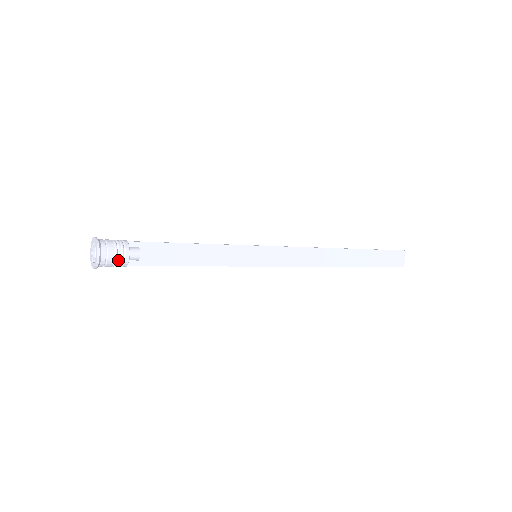
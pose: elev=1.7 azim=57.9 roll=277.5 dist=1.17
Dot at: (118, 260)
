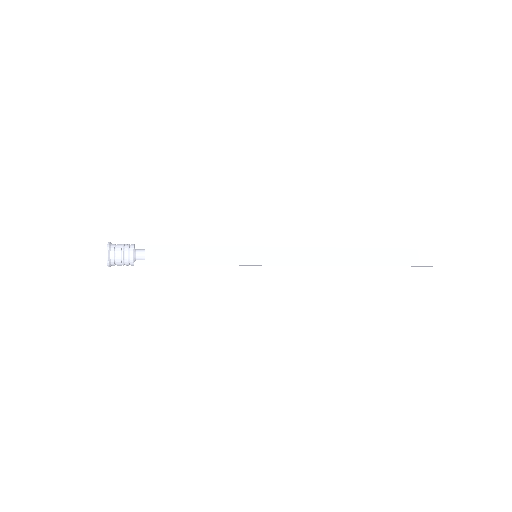
Dot at: (124, 258)
